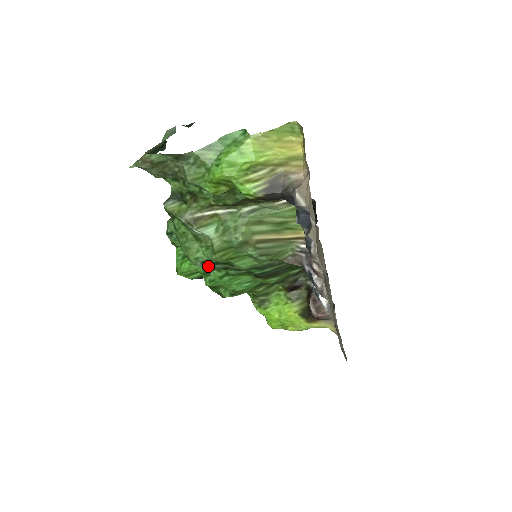
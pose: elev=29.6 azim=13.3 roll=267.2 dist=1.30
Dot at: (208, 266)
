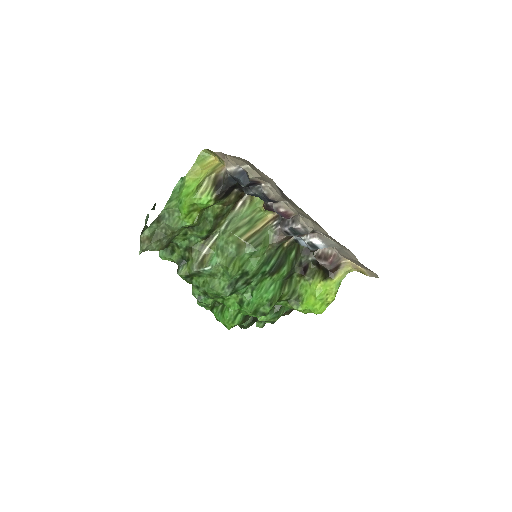
Dot at: (234, 288)
